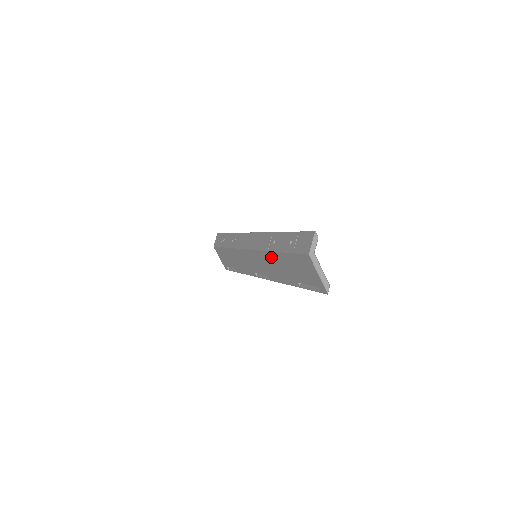
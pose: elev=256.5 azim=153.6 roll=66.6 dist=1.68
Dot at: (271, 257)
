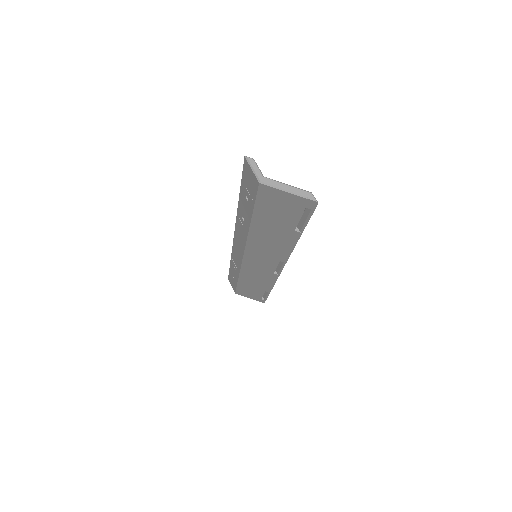
Dot at: (256, 237)
